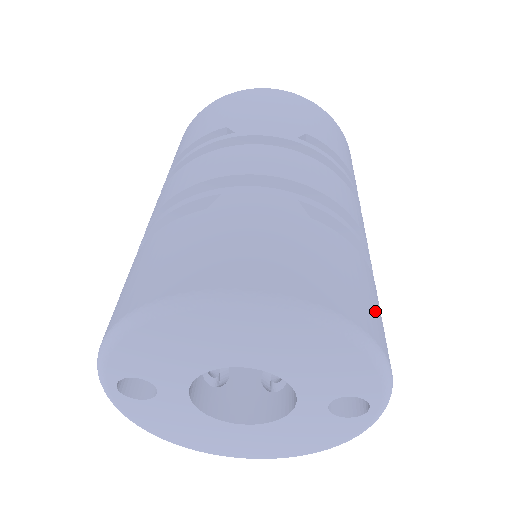
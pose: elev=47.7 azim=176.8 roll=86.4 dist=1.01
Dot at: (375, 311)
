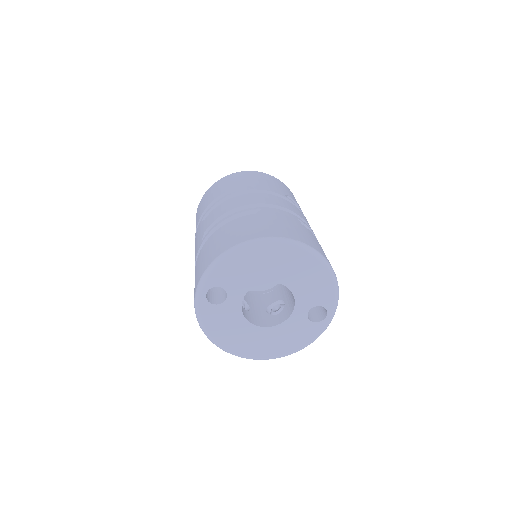
Dot at: occluded
